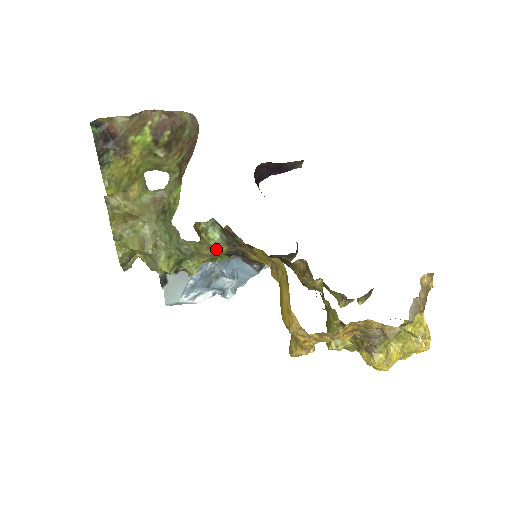
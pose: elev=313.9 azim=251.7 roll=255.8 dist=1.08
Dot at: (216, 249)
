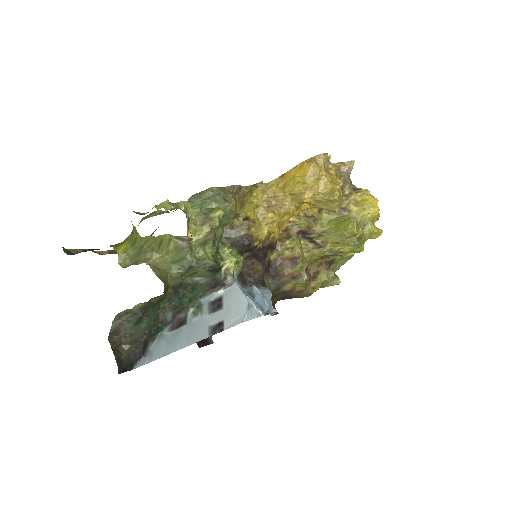
Dot at: (233, 193)
